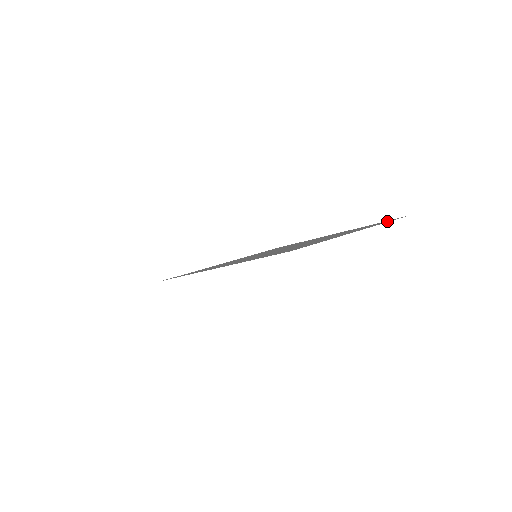
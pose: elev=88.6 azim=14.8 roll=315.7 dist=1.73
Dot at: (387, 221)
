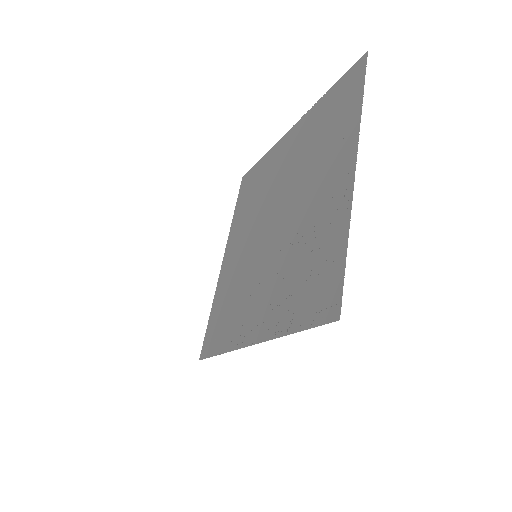
Dot at: (354, 86)
